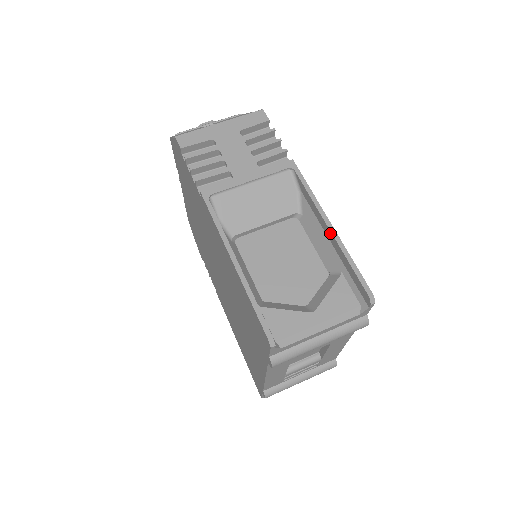
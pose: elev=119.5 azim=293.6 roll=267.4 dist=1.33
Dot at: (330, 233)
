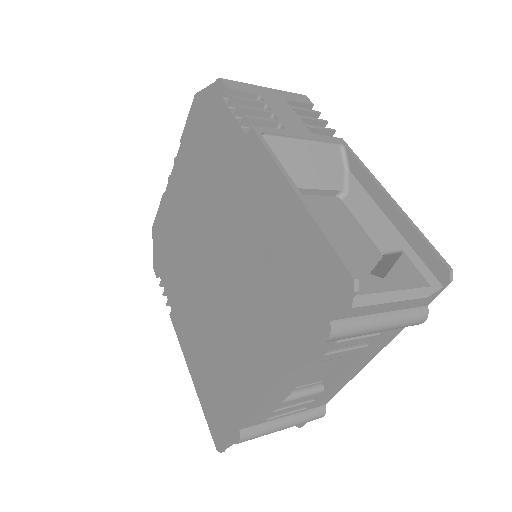
Dot at: (392, 206)
